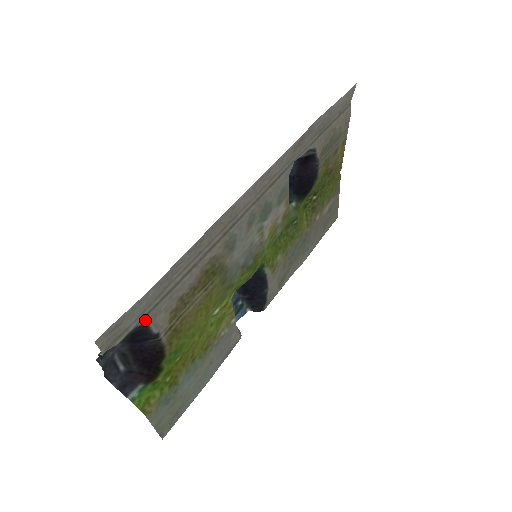
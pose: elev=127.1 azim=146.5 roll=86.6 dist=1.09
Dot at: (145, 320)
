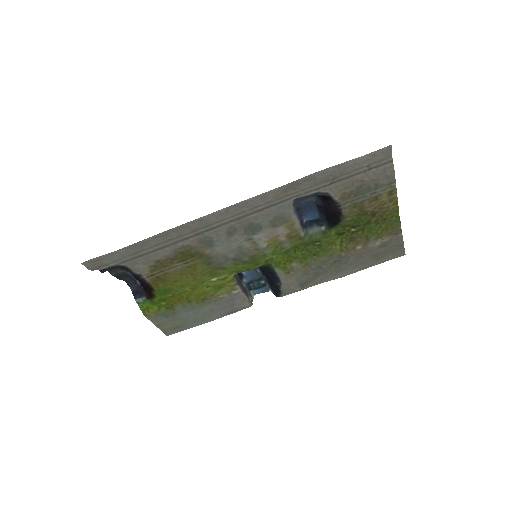
Dot at: (125, 264)
